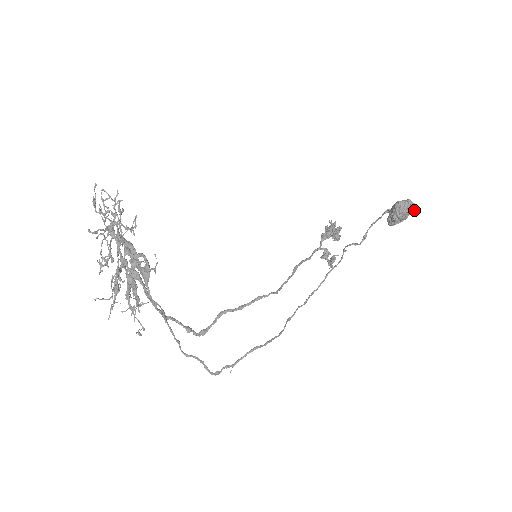
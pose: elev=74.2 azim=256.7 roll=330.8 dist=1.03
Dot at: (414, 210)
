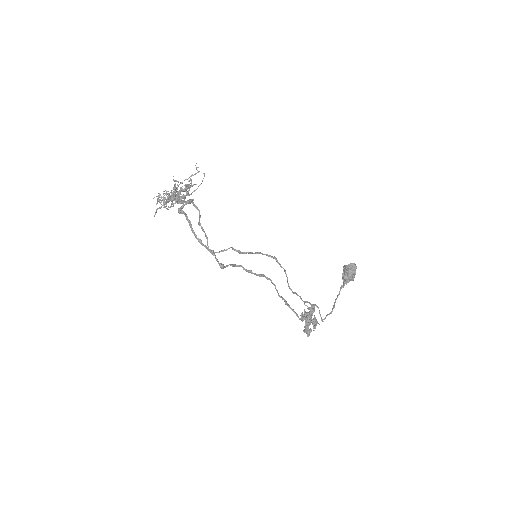
Dot at: occluded
